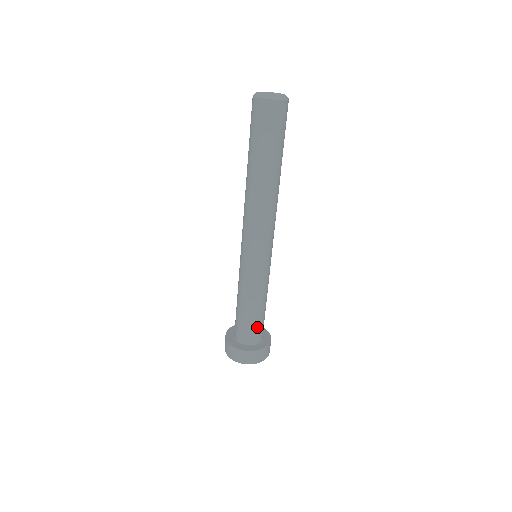
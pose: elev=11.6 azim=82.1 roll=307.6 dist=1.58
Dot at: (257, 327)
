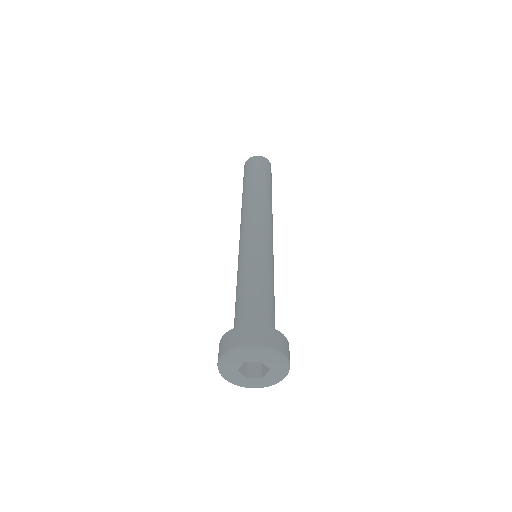
Dot at: (262, 311)
